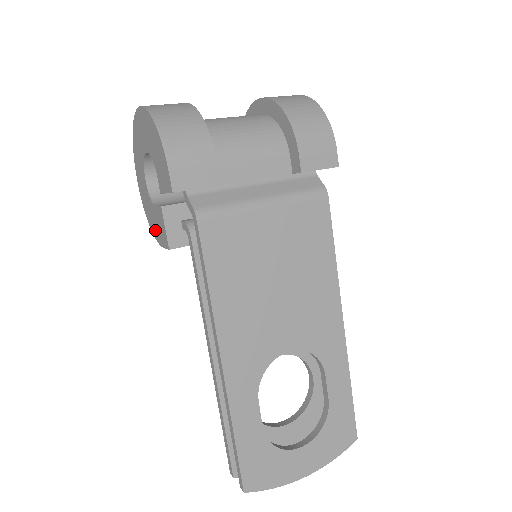
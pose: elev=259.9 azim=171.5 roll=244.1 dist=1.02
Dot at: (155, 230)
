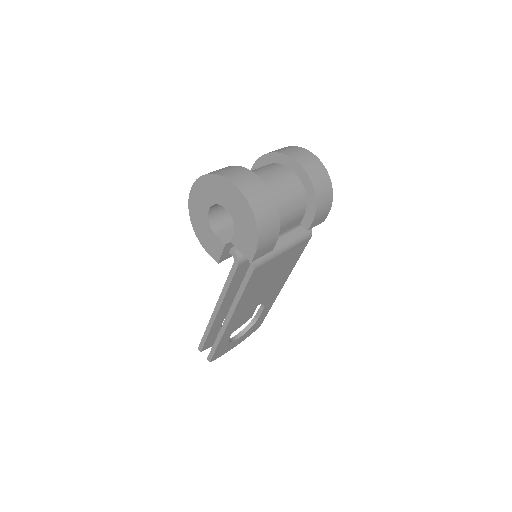
Dot at: (201, 236)
